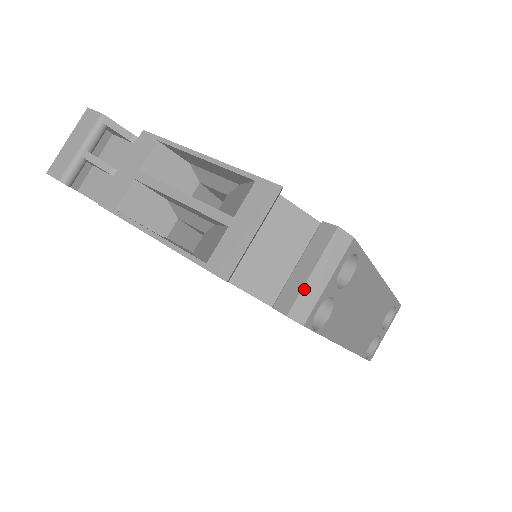
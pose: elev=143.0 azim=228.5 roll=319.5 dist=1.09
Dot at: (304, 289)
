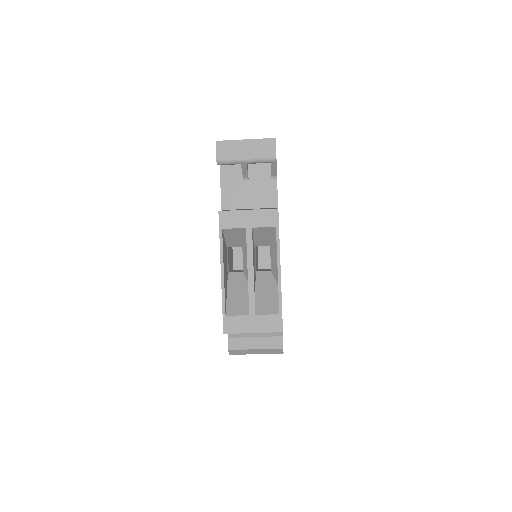
Dot at: (245, 350)
